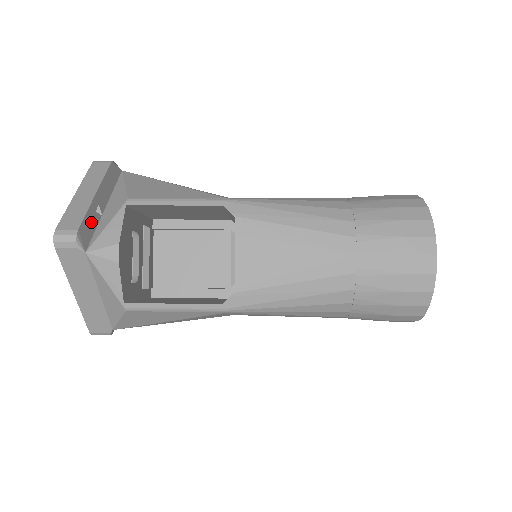
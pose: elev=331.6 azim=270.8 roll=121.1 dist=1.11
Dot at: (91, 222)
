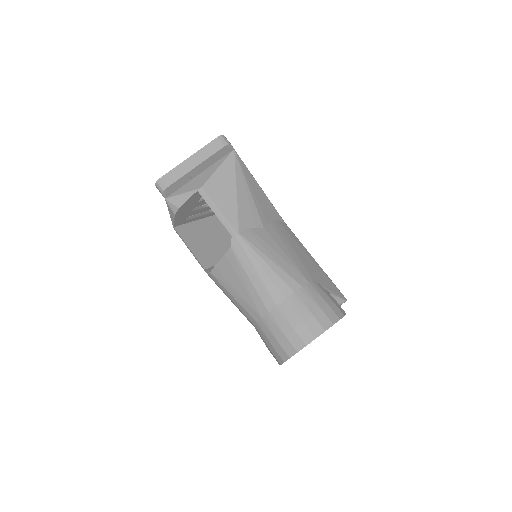
Dot at: (180, 183)
